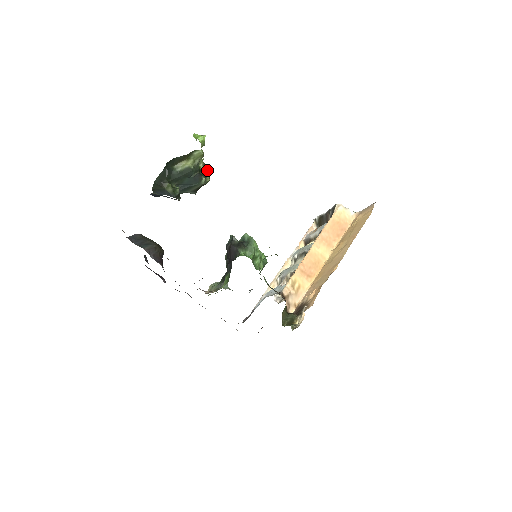
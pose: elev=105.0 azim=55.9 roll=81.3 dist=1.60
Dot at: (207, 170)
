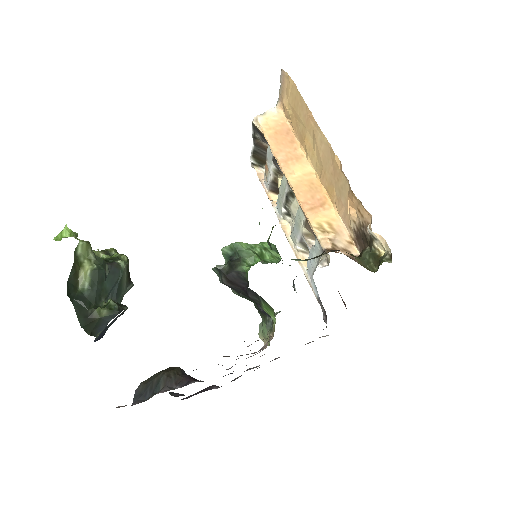
Dot at: (113, 253)
